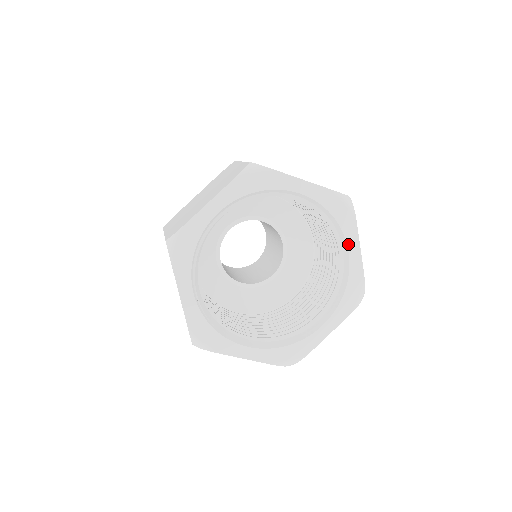
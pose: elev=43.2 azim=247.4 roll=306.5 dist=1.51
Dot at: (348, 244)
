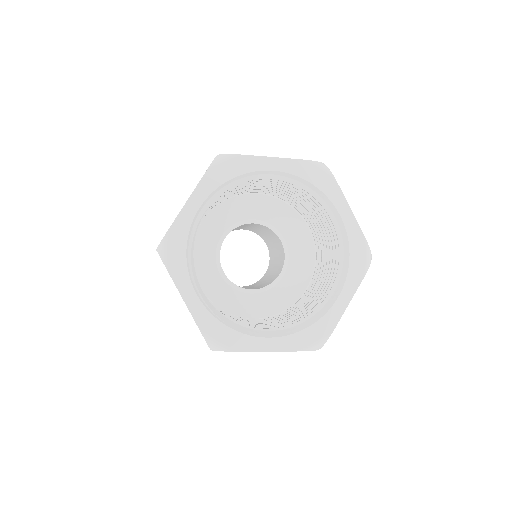
Dot at: (337, 208)
